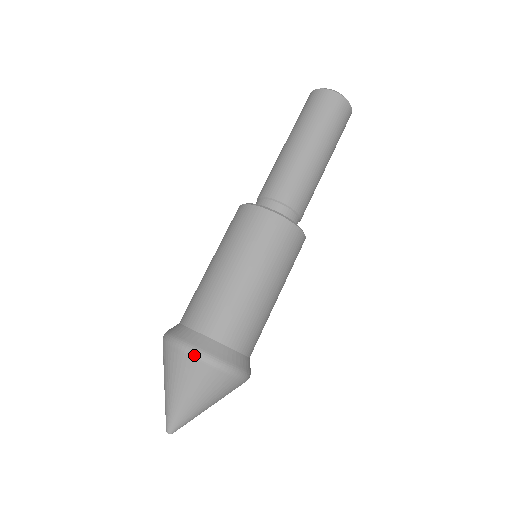
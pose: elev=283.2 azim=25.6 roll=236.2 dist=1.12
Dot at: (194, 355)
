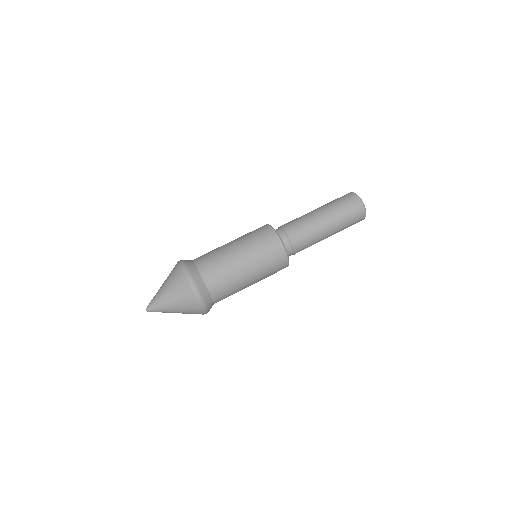
Dot at: (200, 302)
